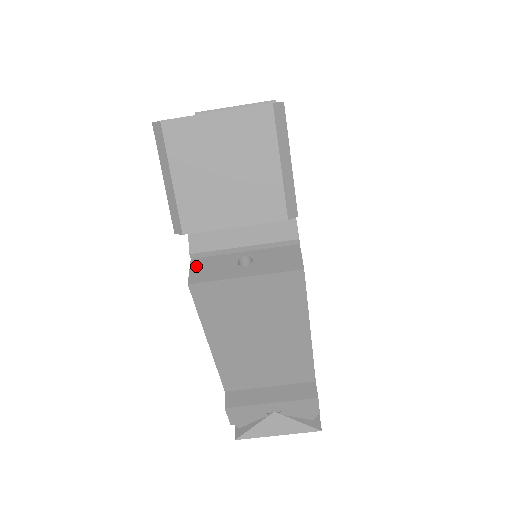
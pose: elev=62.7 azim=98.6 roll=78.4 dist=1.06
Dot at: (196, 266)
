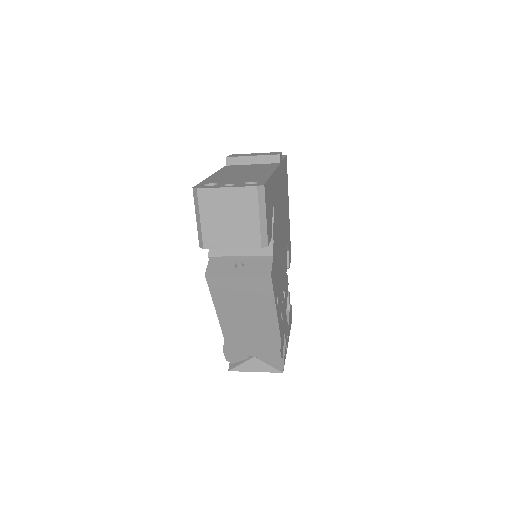
Dot at: (211, 264)
